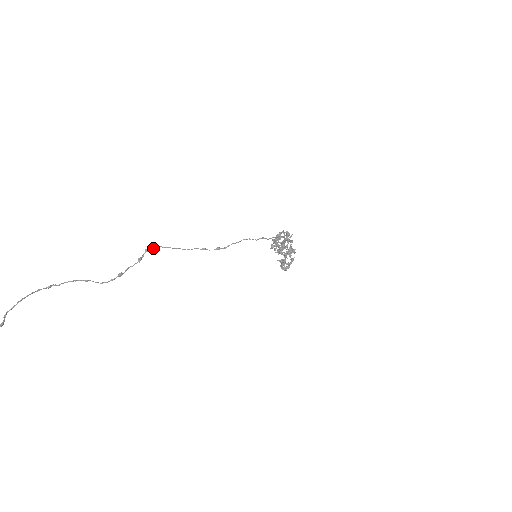
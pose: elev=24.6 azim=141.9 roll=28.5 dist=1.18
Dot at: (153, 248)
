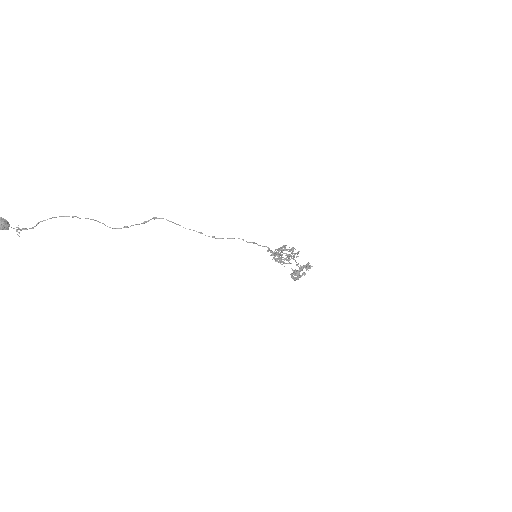
Dot at: (159, 218)
